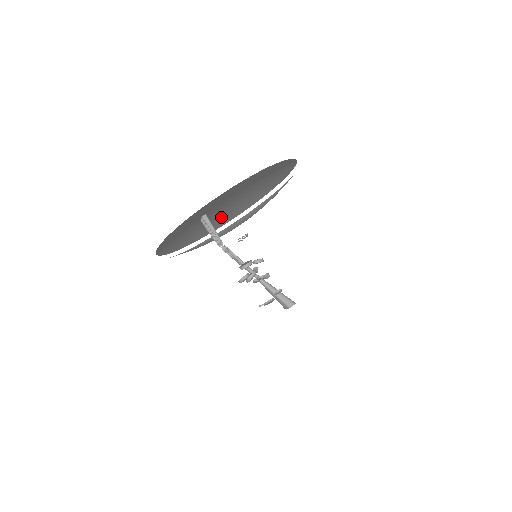
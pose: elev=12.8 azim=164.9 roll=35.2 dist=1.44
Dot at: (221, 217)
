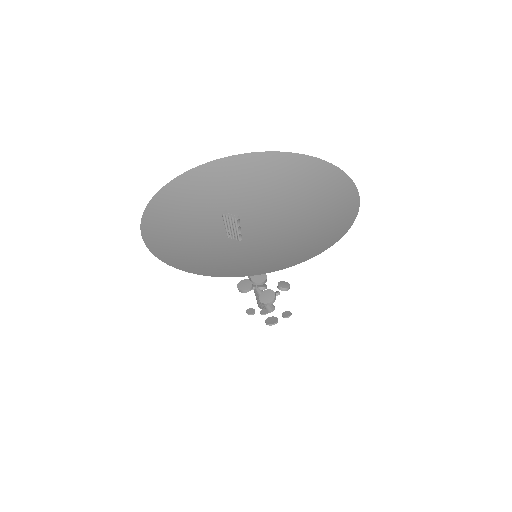
Dot at: occluded
